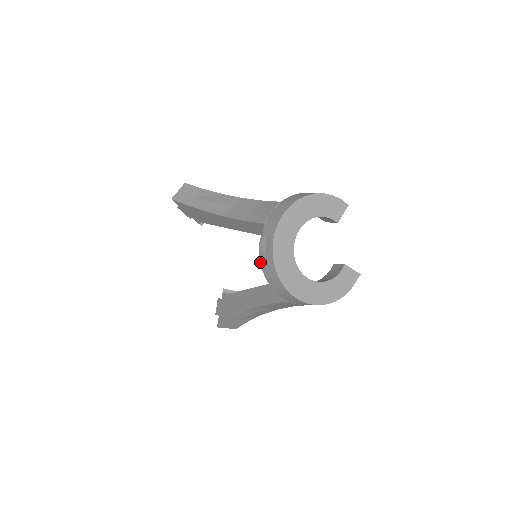
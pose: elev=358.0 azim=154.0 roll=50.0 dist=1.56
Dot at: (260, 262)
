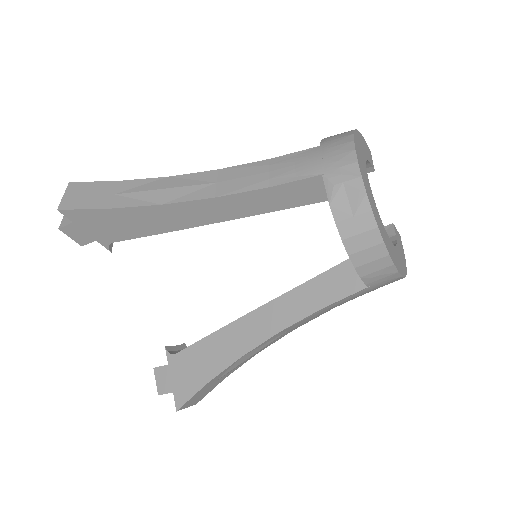
Dot at: (338, 231)
